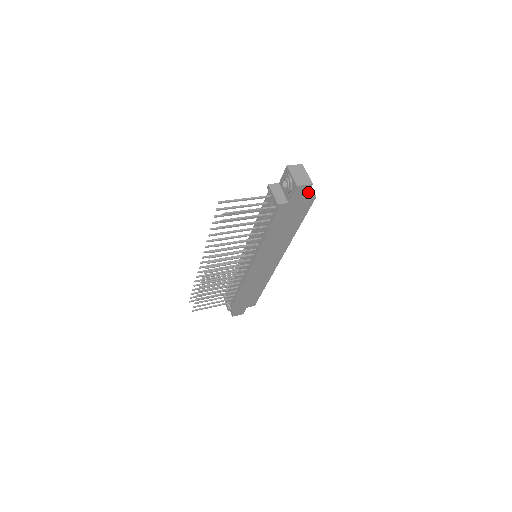
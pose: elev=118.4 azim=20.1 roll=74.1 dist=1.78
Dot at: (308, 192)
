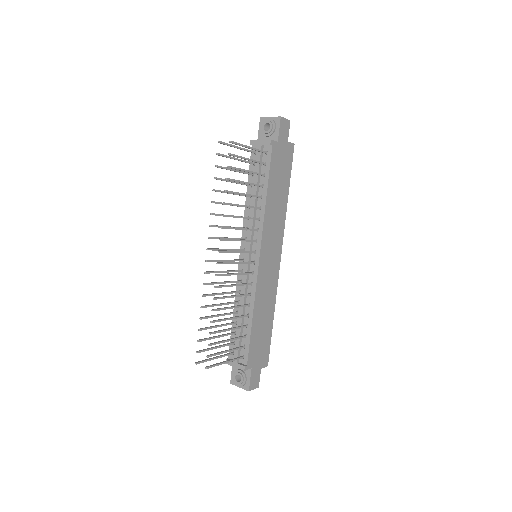
Dot at: (288, 132)
